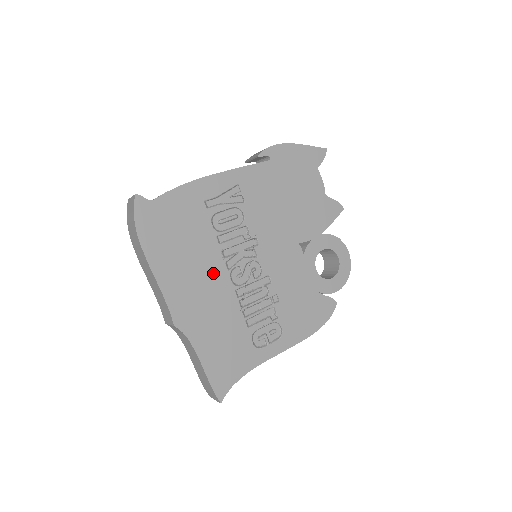
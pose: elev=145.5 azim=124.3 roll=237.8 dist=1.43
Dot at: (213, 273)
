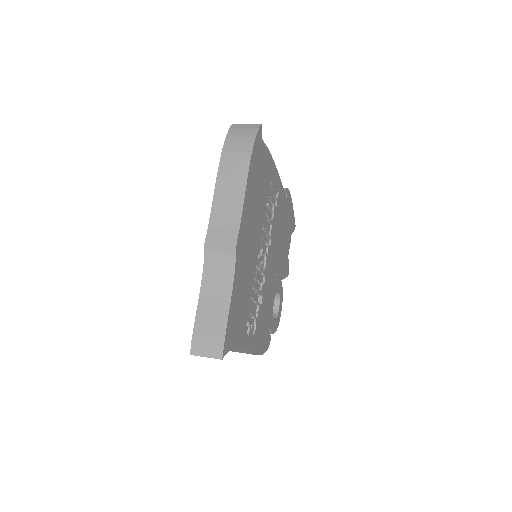
Dot at: (256, 235)
